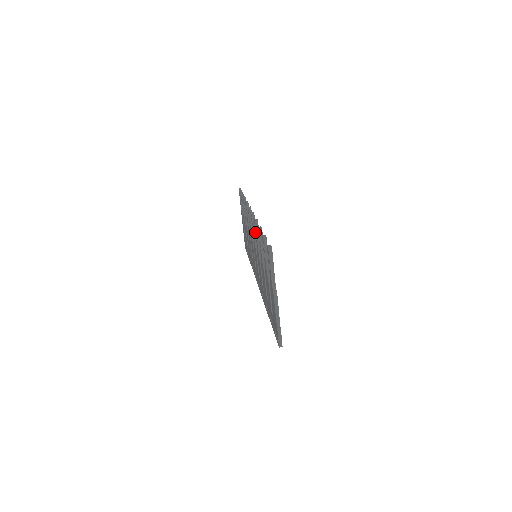
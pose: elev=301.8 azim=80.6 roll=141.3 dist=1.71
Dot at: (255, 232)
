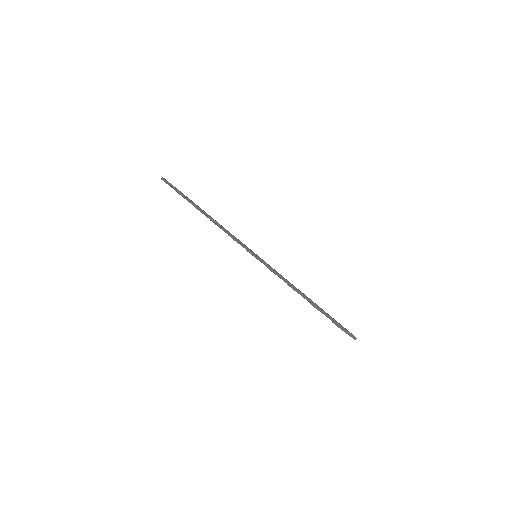
Dot at: occluded
